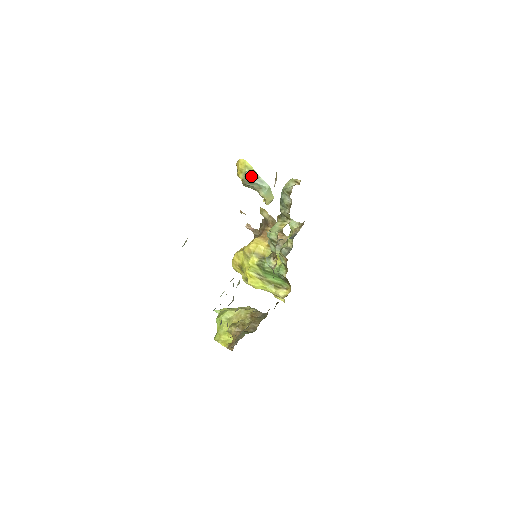
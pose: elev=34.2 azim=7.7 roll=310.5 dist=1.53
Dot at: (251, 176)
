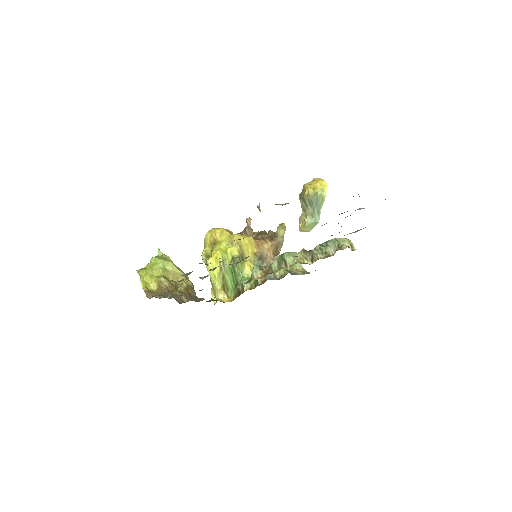
Dot at: (318, 200)
